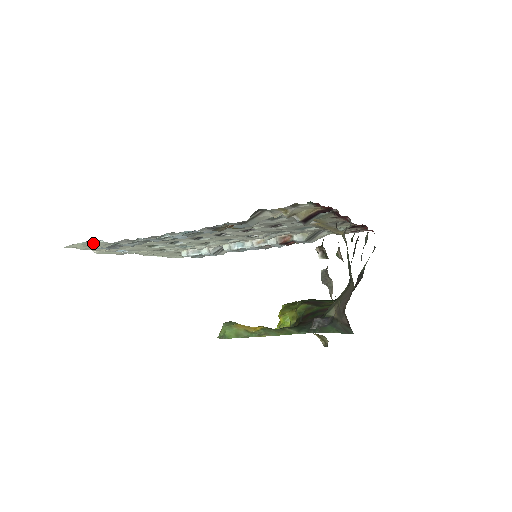
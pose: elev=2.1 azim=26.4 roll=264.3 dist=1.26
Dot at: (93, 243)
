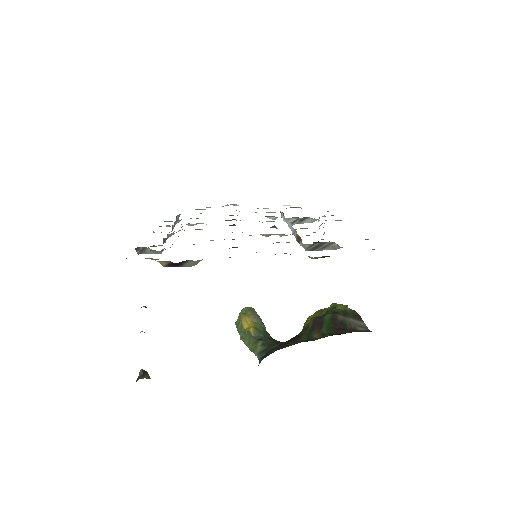
Dot at: occluded
